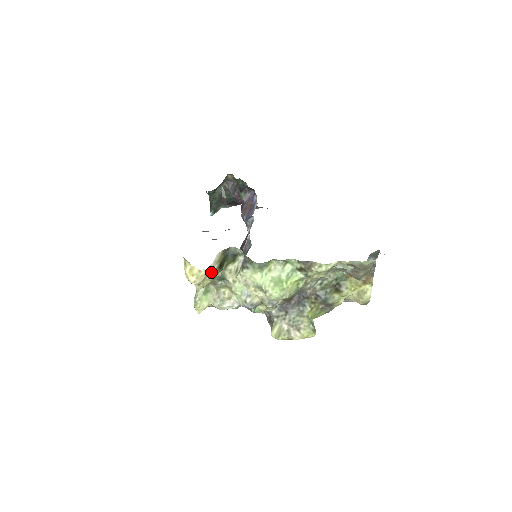
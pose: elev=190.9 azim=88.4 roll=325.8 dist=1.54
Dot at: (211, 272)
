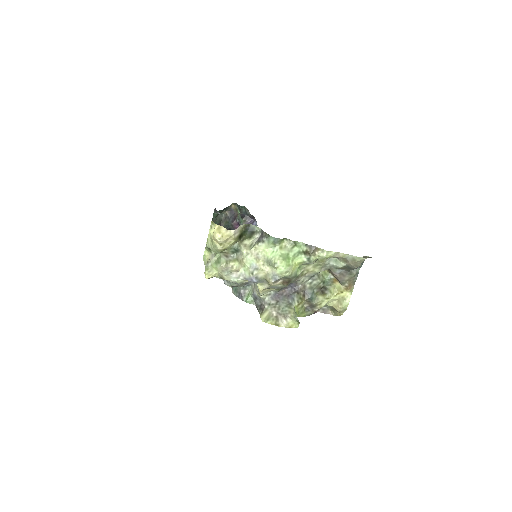
Dot at: (234, 236)
